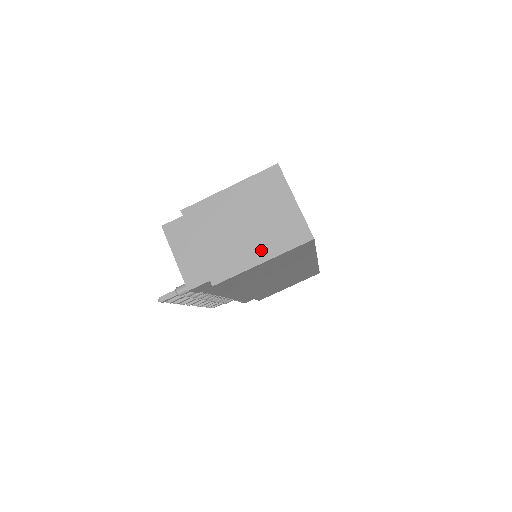
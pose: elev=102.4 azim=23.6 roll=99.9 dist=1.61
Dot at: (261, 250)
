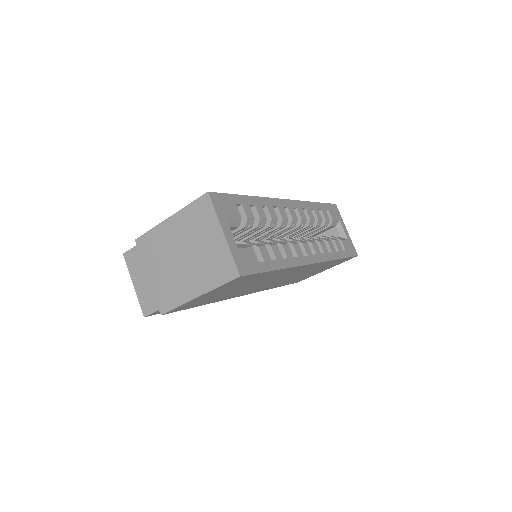
Dot at: (196, 284)
